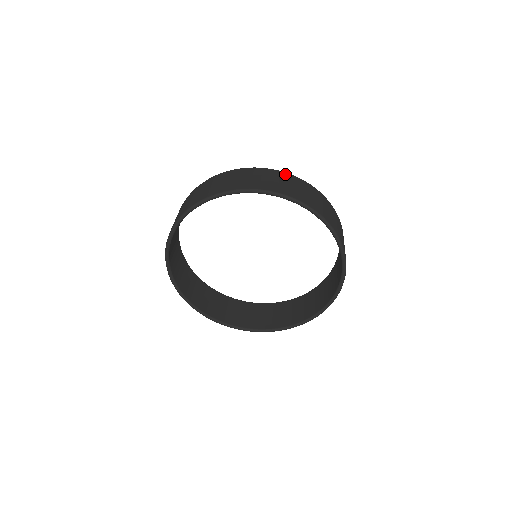
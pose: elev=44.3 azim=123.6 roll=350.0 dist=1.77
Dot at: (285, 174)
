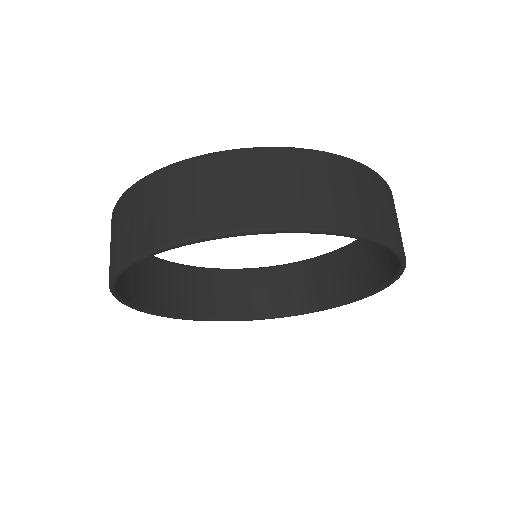
Dot at: (369, 173)
